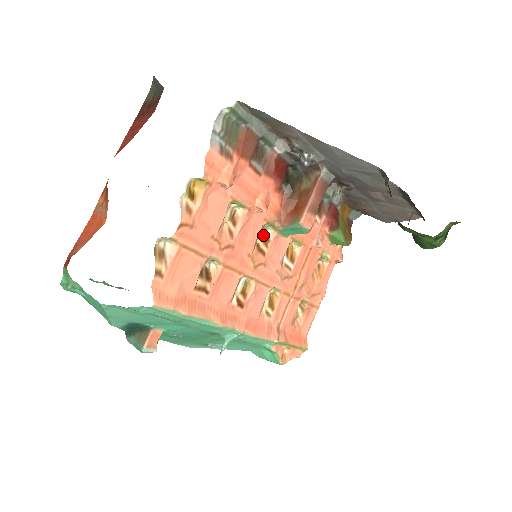
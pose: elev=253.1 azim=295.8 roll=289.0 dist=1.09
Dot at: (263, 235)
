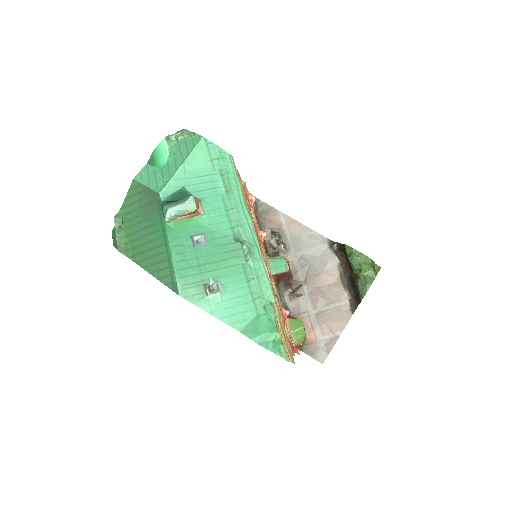
Dot at: occluded
